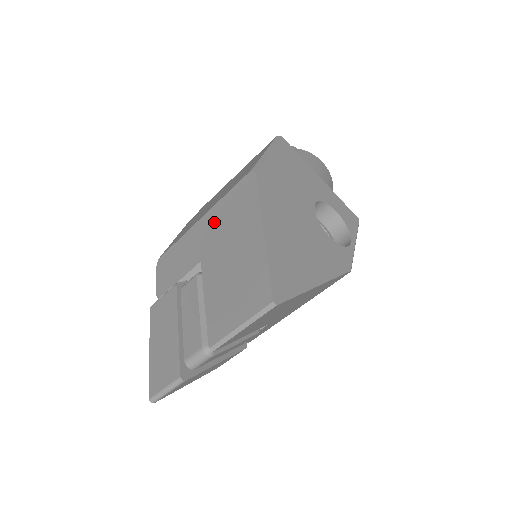
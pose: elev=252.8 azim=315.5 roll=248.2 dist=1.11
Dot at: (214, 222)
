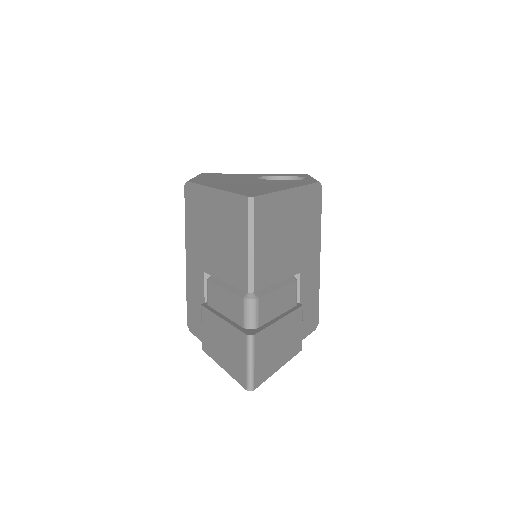
Dot at: (192, 243)
